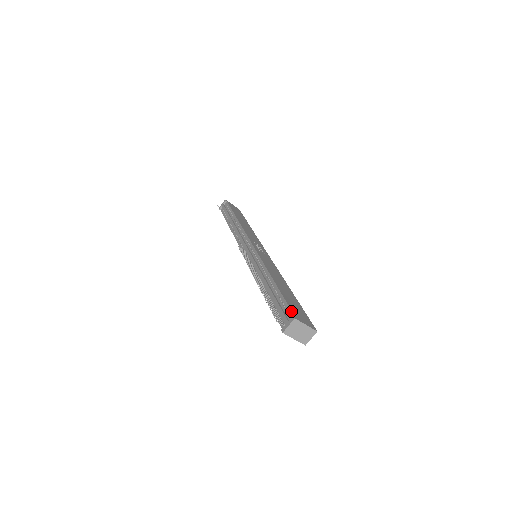
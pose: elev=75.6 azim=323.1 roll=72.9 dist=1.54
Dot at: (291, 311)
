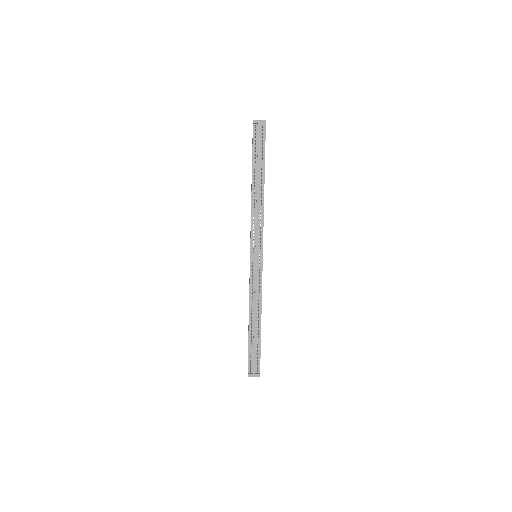
Dot at: occluded
